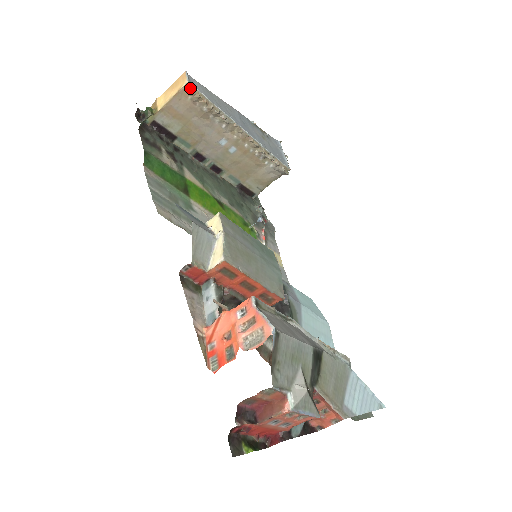
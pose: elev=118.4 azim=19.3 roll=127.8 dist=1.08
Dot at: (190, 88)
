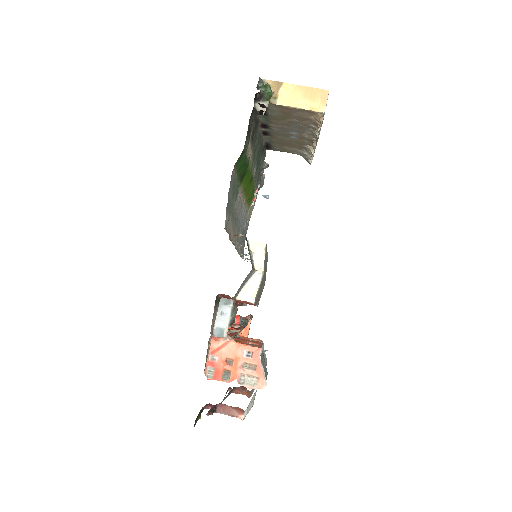
Dot at: (321, 117)
